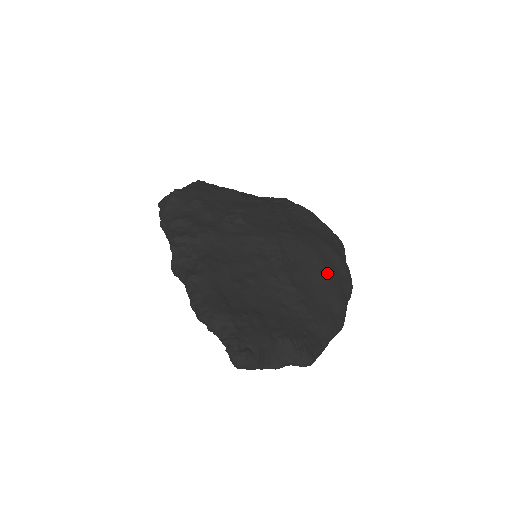
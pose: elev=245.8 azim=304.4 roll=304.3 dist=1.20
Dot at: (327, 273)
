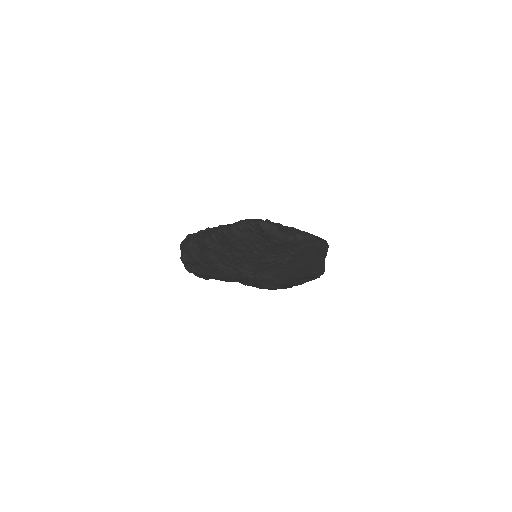
Dot at: occluded
